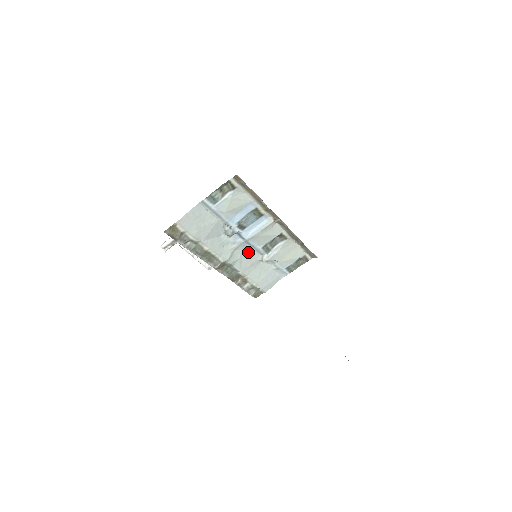
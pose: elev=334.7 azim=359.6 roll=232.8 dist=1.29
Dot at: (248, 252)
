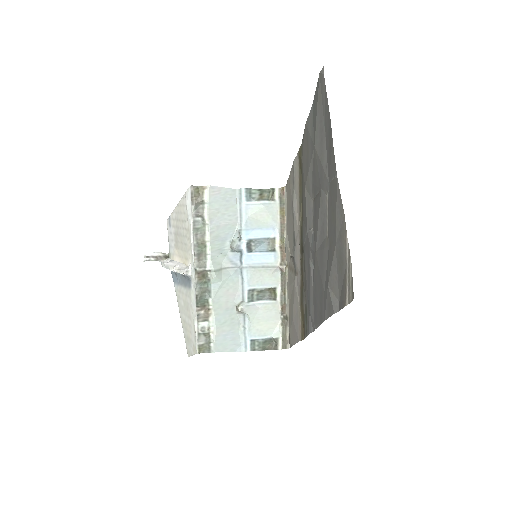
Dot at: (234, 284)
